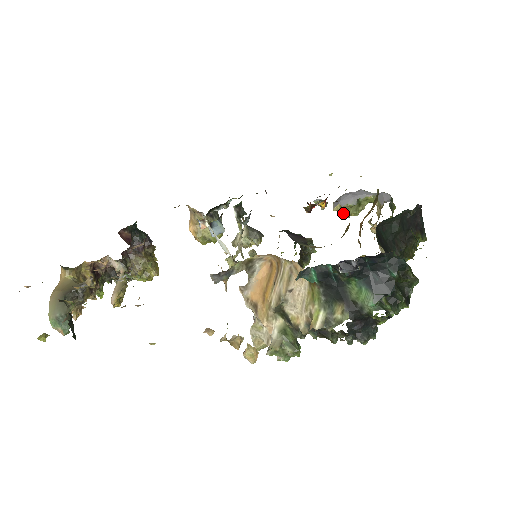
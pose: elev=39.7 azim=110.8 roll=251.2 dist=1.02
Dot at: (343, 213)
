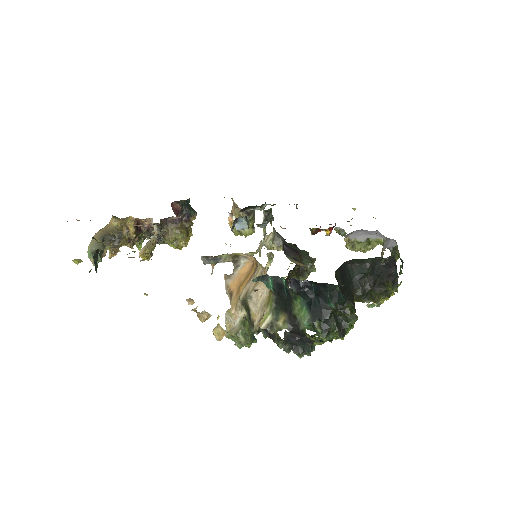
Dot at: (350, 246)
